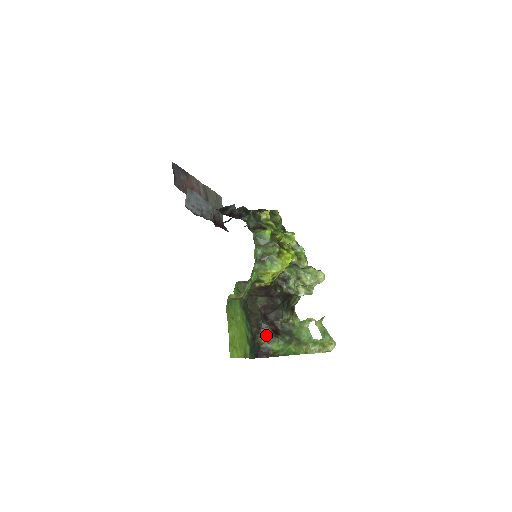
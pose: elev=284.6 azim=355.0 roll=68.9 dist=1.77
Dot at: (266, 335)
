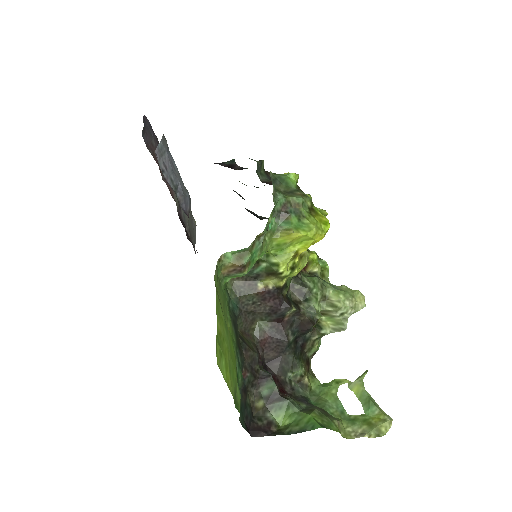
Dot at: (266, 392)
